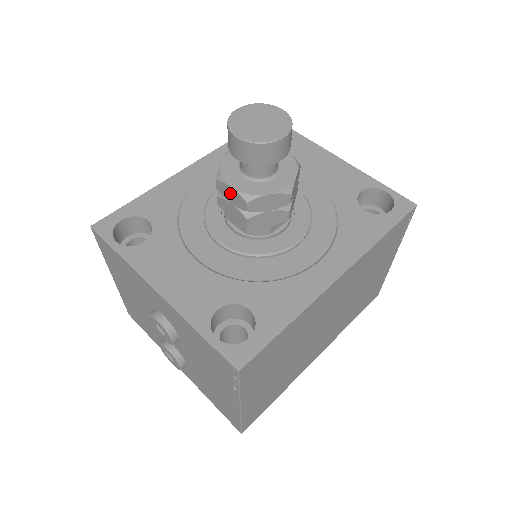
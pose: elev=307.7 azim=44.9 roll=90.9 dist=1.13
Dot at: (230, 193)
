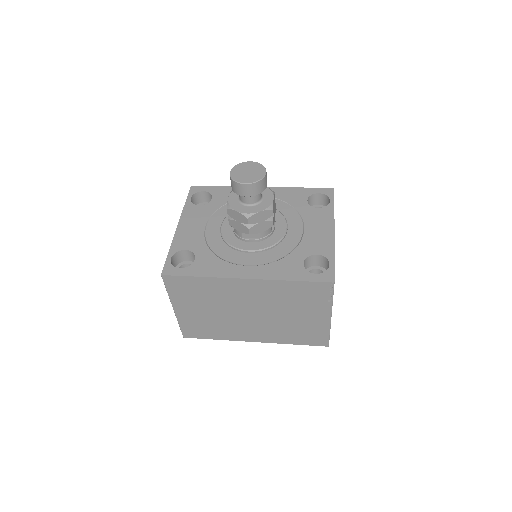
Dot at: occluded
